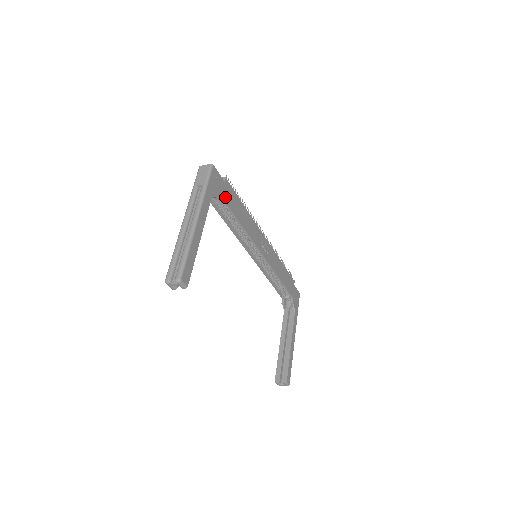
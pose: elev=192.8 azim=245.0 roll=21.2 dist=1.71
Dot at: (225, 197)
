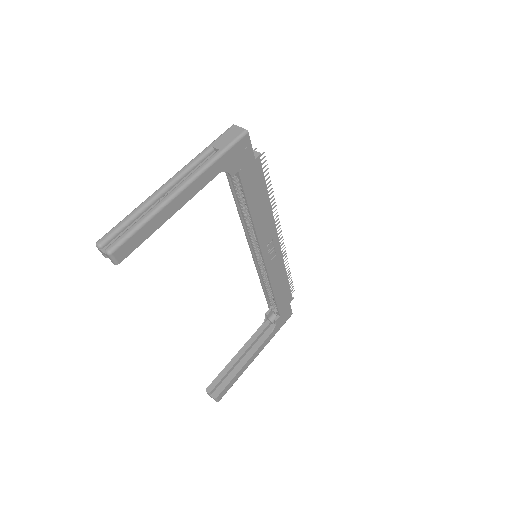
Dot at: (245, 177)
